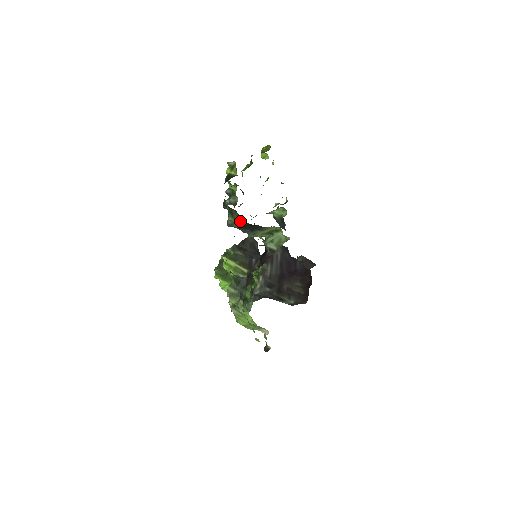
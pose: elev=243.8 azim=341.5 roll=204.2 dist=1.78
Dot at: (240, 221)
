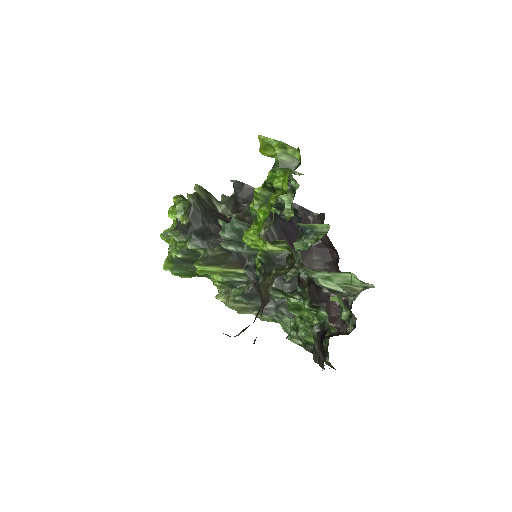
Dot at: occluded
